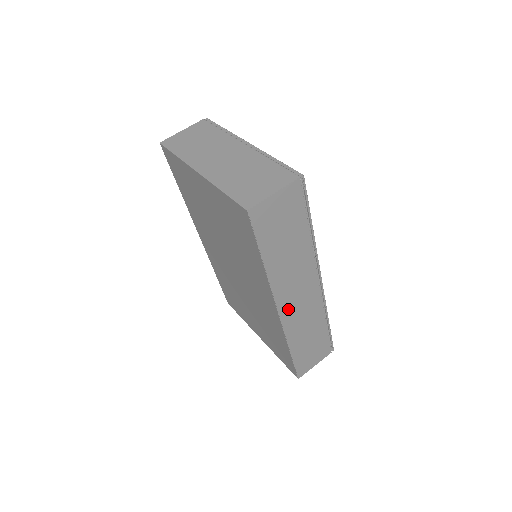
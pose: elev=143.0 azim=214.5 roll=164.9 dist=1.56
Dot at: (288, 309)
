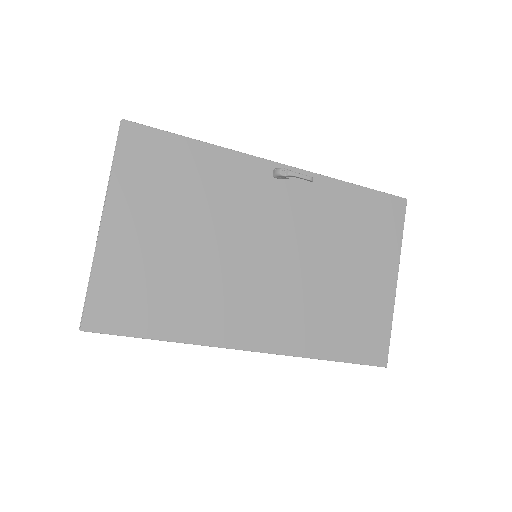
Dot at: occluded
